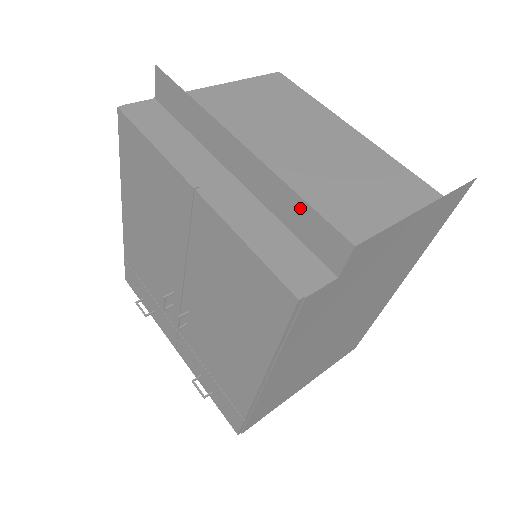
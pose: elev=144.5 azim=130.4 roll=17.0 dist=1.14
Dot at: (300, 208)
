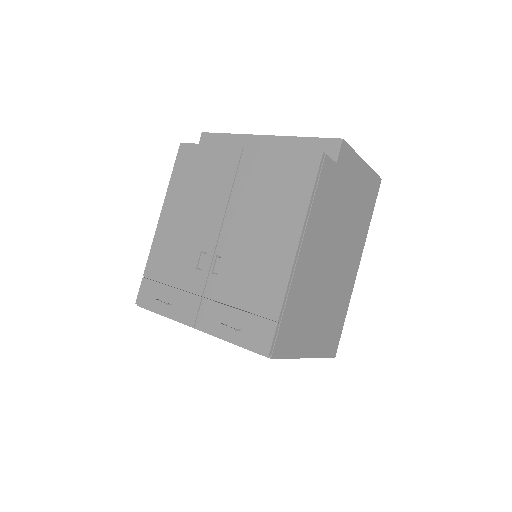
Dot at: (307, 143)
